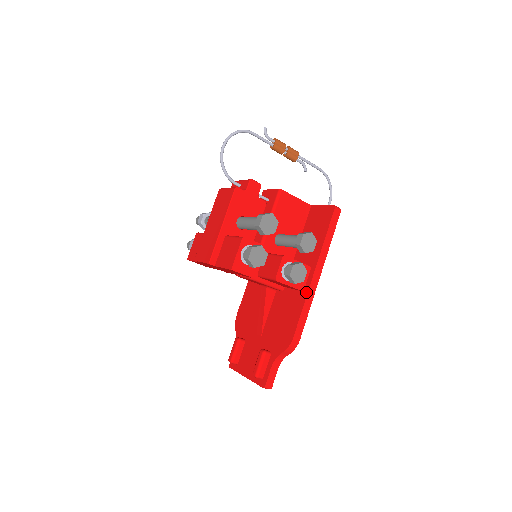
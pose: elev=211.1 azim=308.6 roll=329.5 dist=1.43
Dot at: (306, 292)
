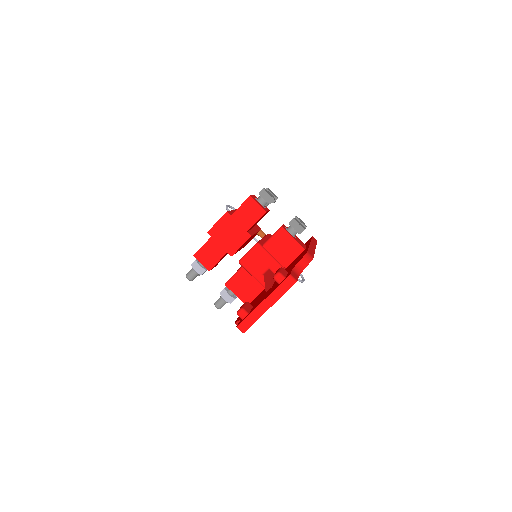
Dot at: (308, 246)
